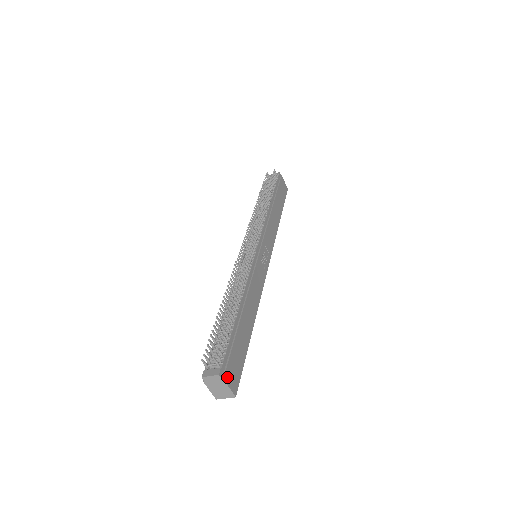
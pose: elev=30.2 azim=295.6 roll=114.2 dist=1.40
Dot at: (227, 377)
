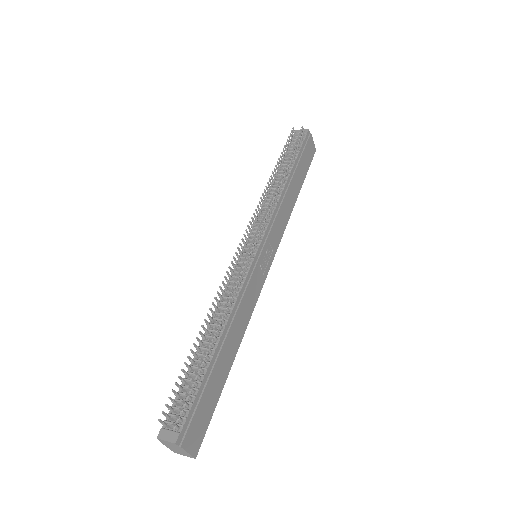
Dot at: (187, 441)
